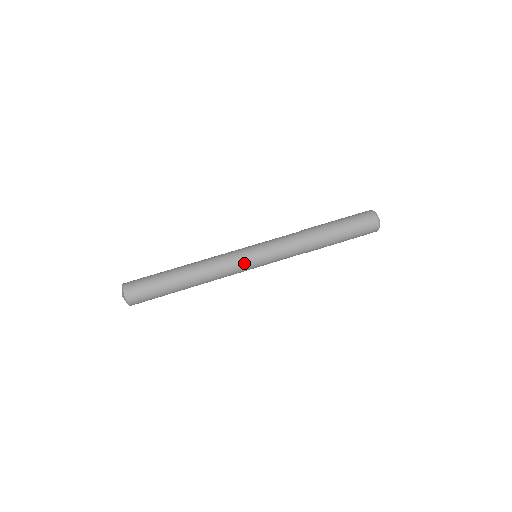
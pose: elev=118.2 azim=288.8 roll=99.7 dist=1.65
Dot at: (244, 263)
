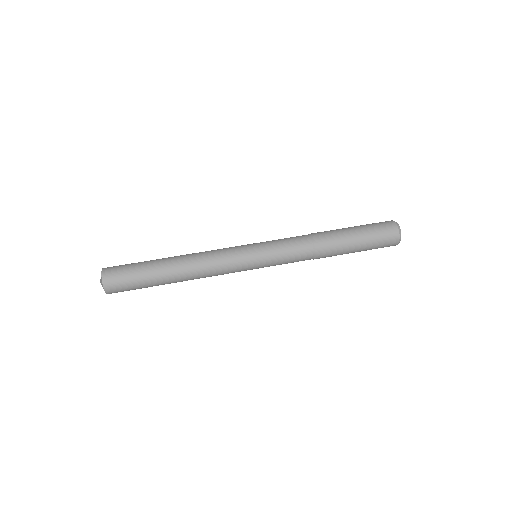
Dot at: (239, 252)
